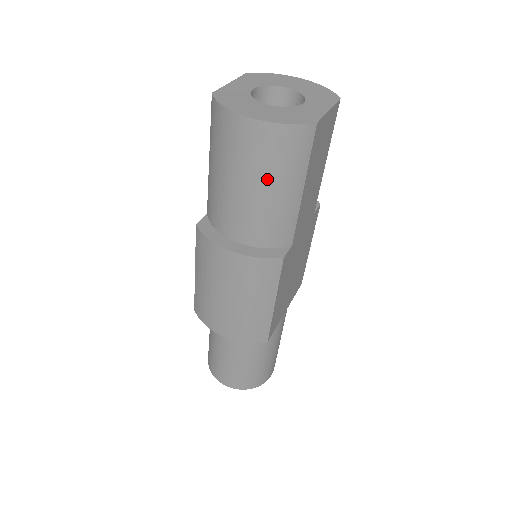
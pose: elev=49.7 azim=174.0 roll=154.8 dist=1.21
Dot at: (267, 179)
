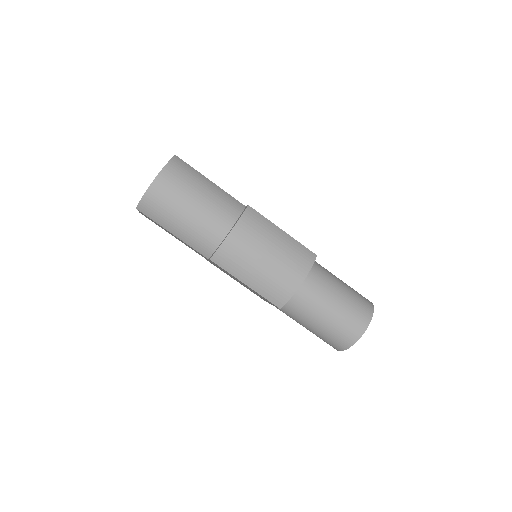
Dot at: (193, 189)
